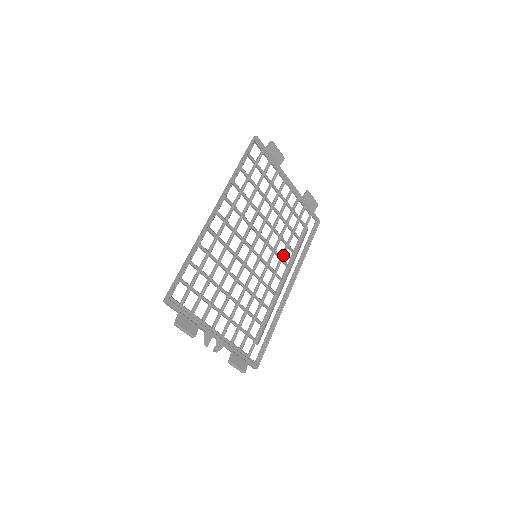
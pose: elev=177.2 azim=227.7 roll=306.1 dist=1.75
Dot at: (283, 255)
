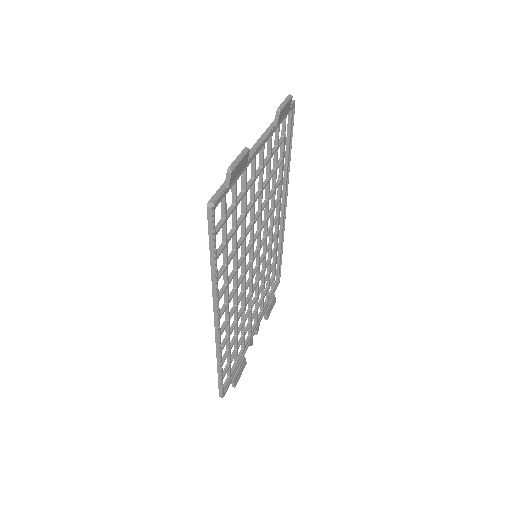
Dot at: (274, 205)
